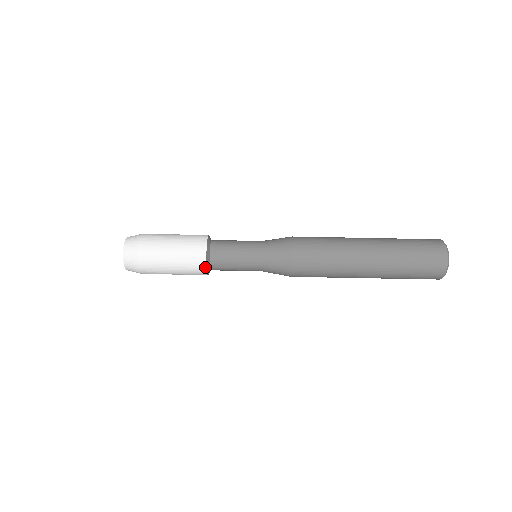
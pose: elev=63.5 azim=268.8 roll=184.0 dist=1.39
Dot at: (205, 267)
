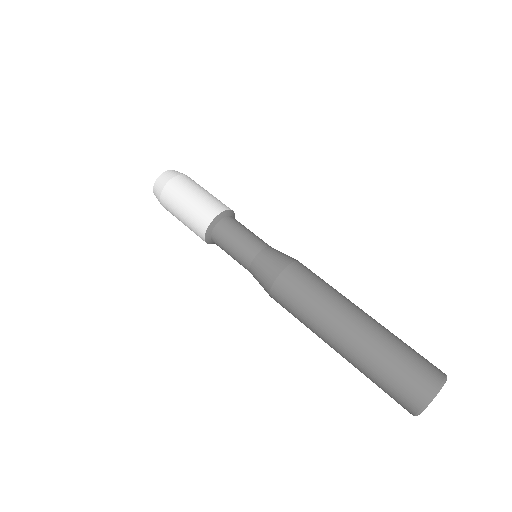
Dot at: (208, 224)
